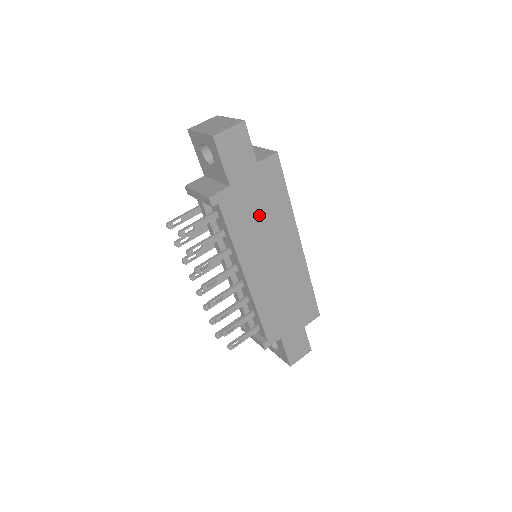
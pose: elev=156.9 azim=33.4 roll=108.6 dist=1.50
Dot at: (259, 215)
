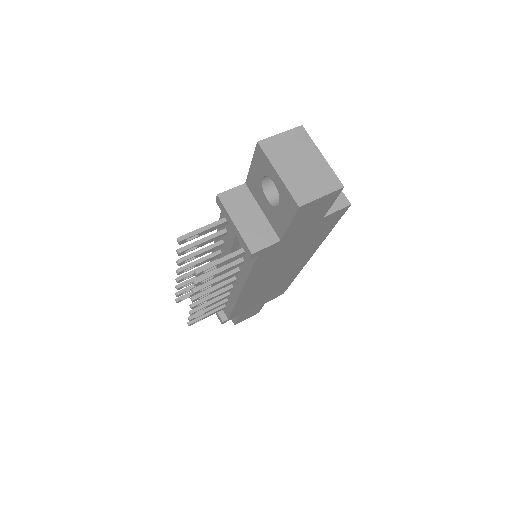
Dot at: (290, 252)
